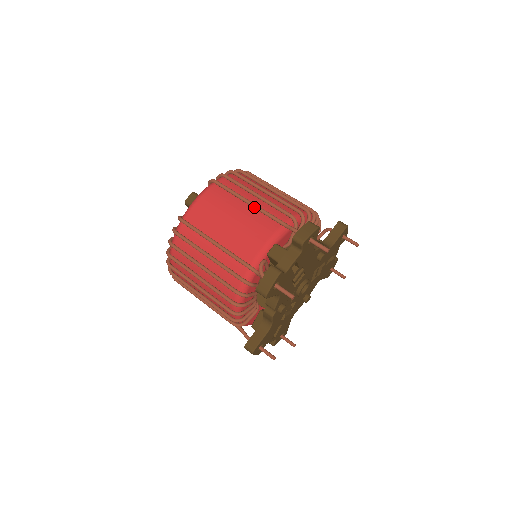
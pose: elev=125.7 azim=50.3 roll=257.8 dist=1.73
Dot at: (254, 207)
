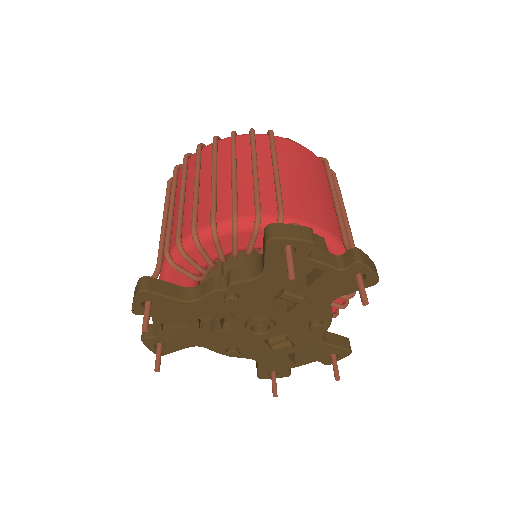
Dot at: (337, 206)
